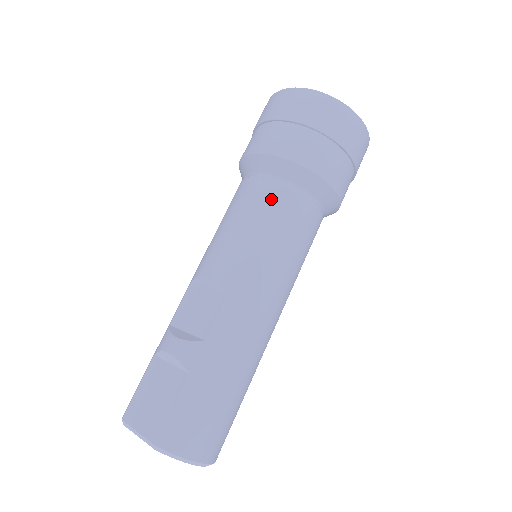
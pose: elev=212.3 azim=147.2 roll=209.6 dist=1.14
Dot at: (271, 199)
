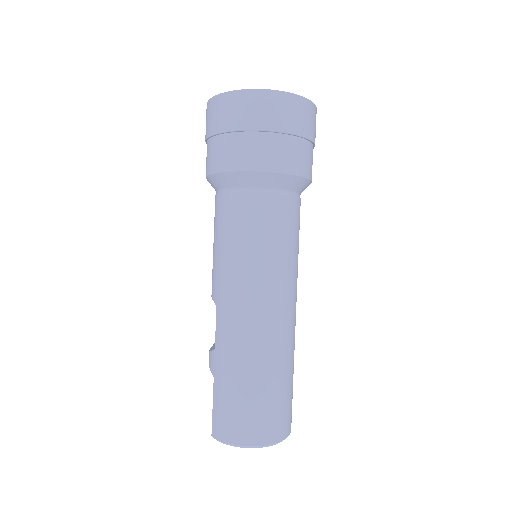
Dot at: (219, 212)
